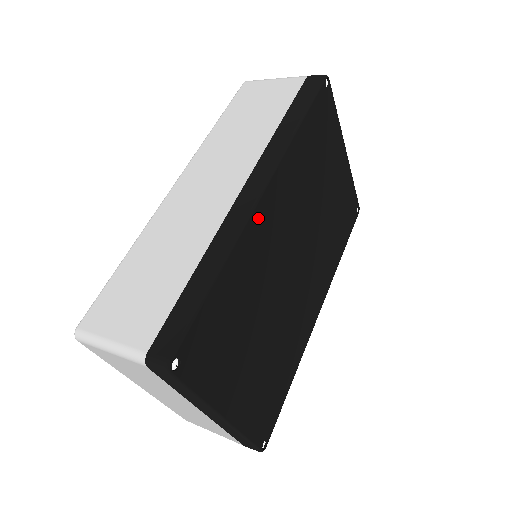
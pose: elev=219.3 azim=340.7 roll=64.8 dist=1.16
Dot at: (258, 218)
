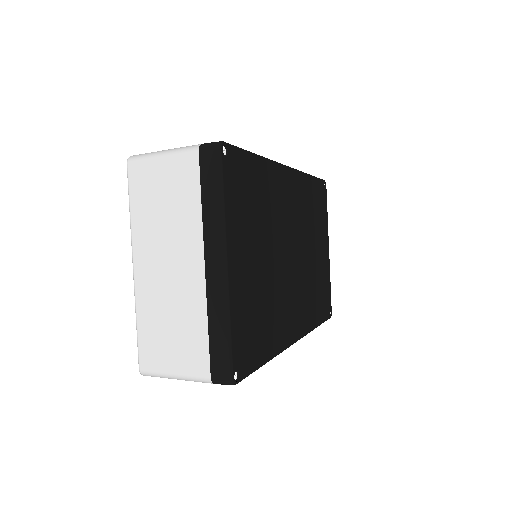
Dot at: (283, 174)
